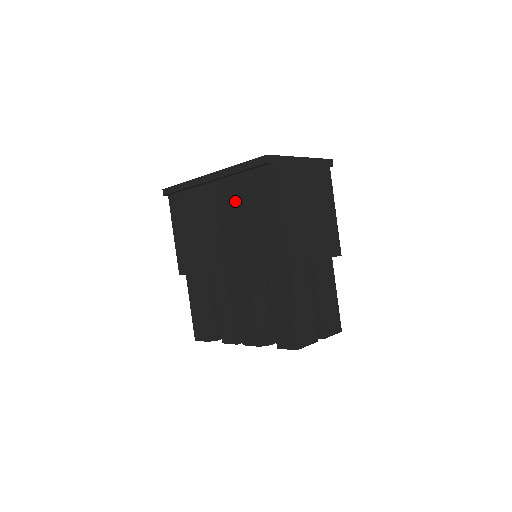
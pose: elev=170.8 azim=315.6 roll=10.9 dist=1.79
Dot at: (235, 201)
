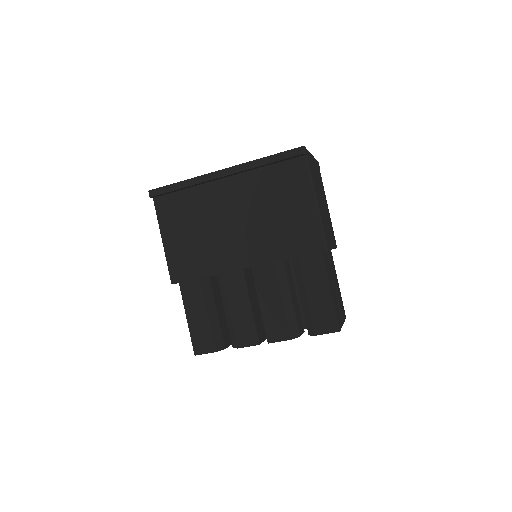
Dot at: (258, 195)
